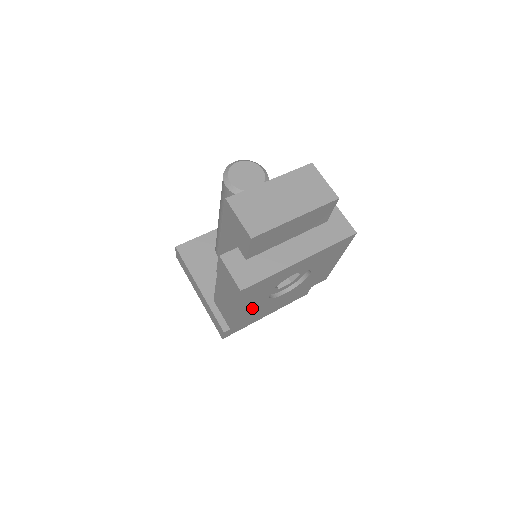
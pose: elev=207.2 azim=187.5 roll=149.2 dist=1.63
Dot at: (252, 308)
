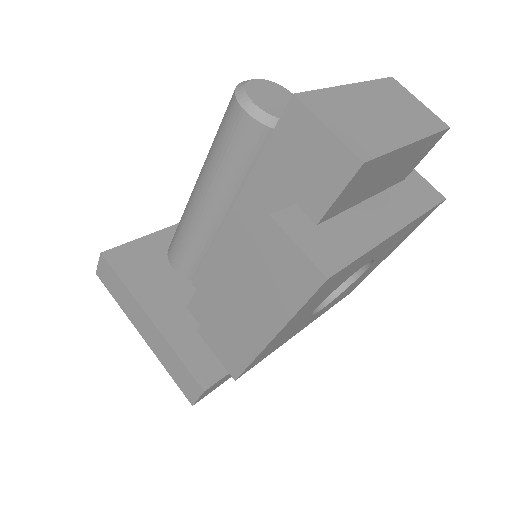
Dot at: (285, 333)
